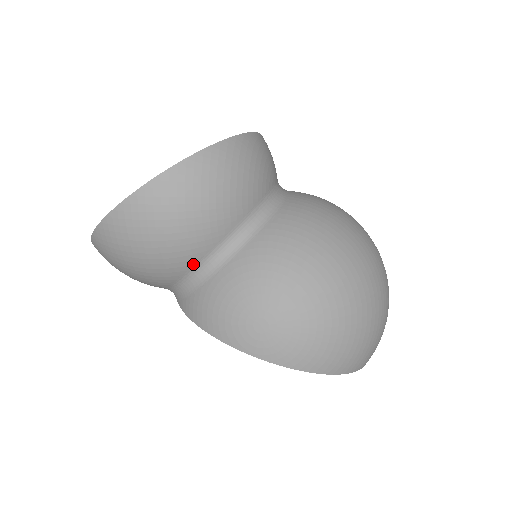
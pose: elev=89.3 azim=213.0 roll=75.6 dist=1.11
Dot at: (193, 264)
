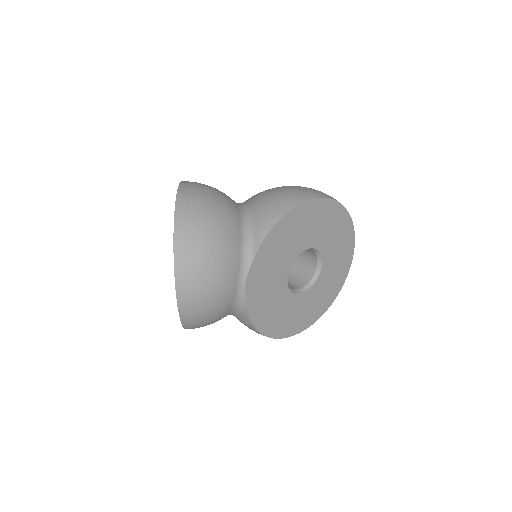
Dot at: (237, 209)
